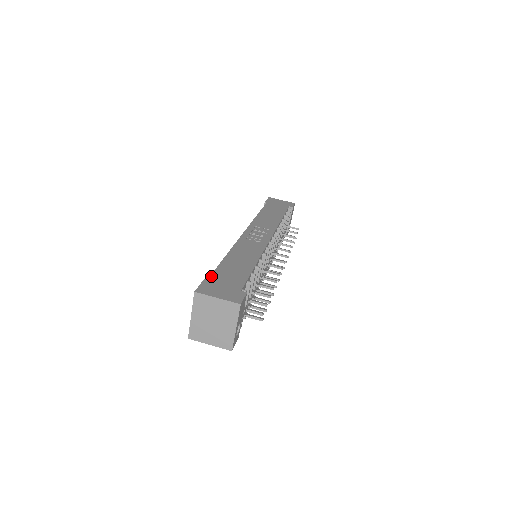
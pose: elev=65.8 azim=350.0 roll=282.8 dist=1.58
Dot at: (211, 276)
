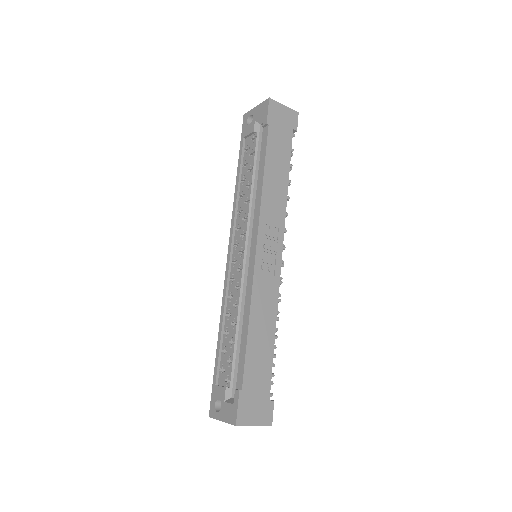
Dot at: (243, 386)
